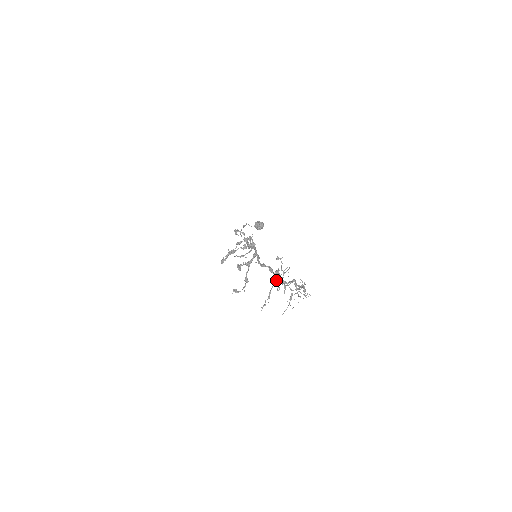
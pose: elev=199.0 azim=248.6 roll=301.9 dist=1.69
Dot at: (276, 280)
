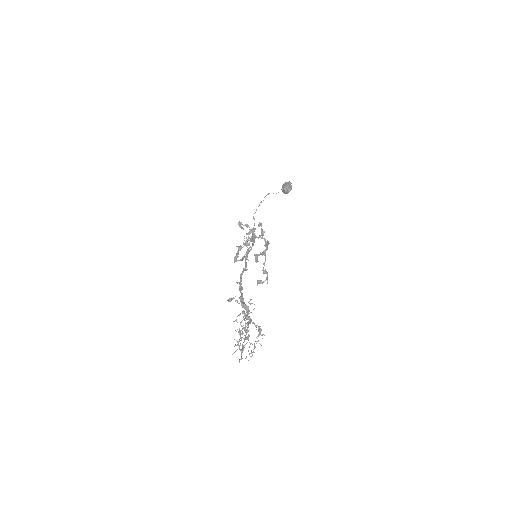
Dot at: occluded
